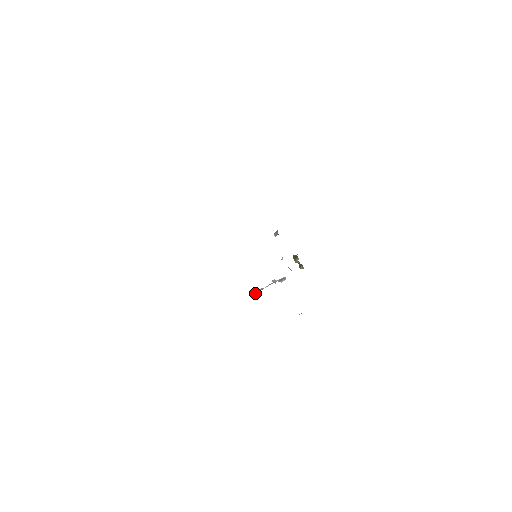
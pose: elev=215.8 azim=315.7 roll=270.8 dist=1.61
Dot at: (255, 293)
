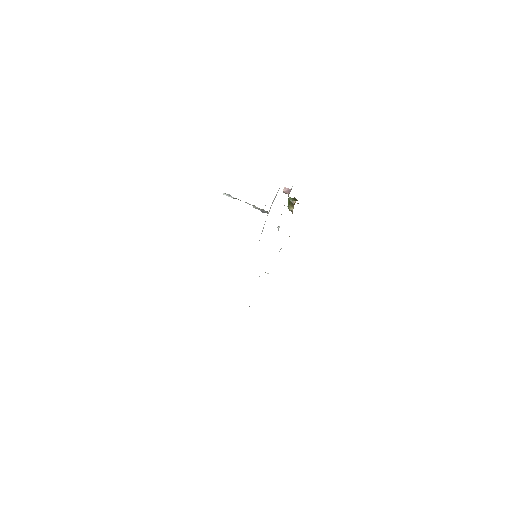
Dot at: (228, 196)
